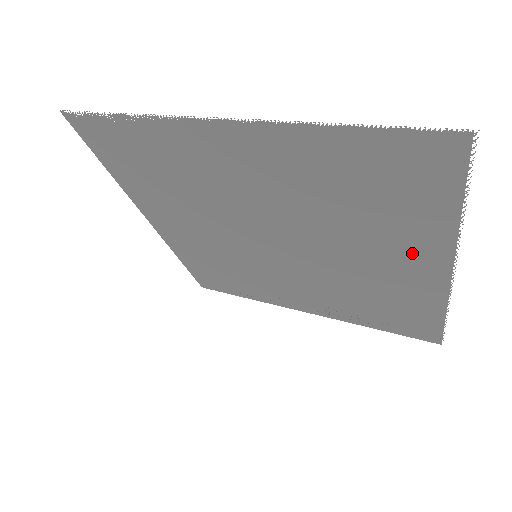
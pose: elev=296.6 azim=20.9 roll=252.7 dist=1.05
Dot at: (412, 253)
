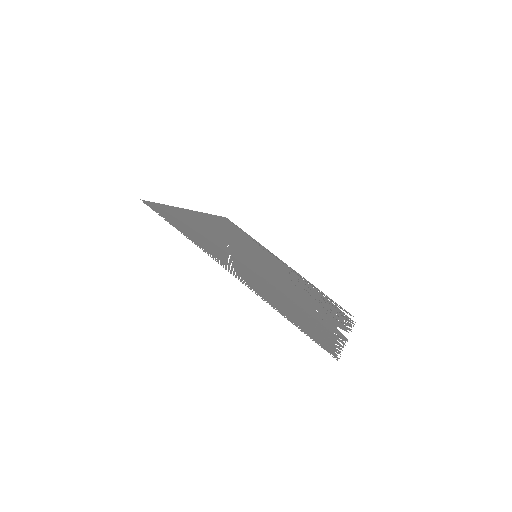
Dot at: occluded
